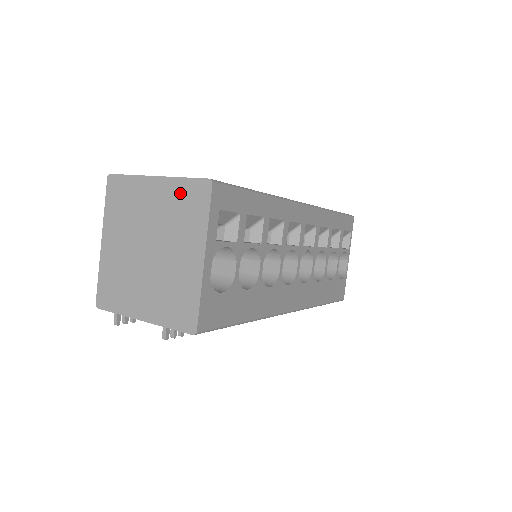
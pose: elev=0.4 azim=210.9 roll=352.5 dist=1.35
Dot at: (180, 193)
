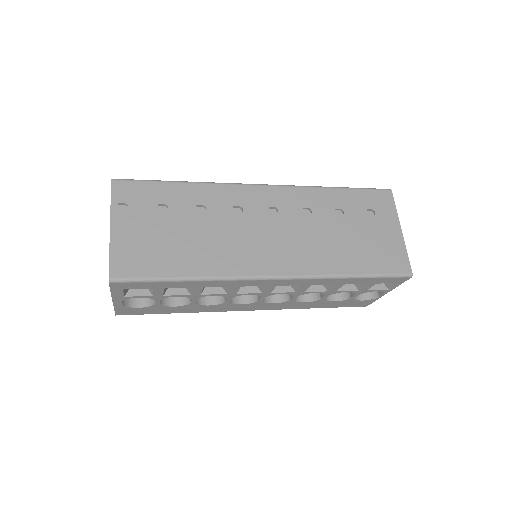
Dot at: occluded
